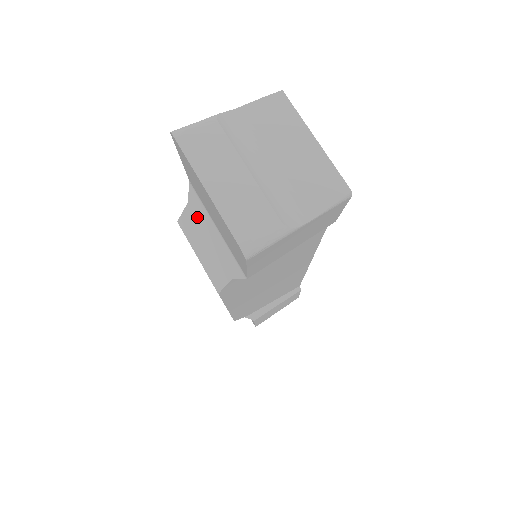
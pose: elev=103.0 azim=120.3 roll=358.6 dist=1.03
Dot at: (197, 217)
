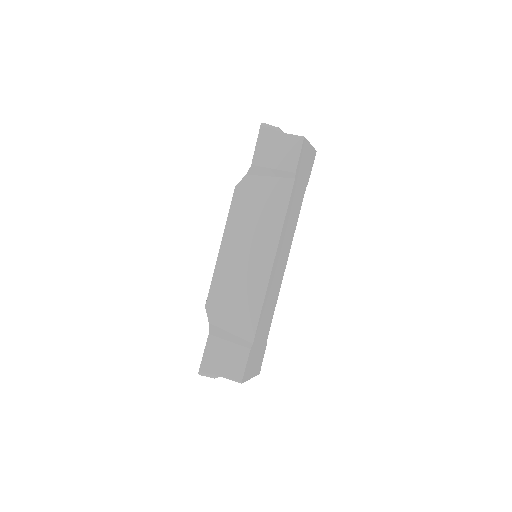
Dot at: occluded
